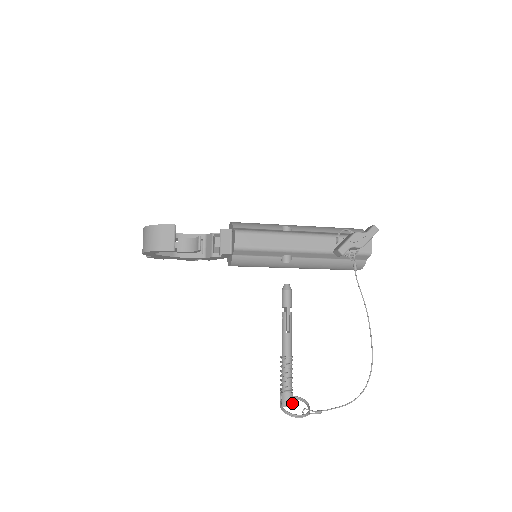
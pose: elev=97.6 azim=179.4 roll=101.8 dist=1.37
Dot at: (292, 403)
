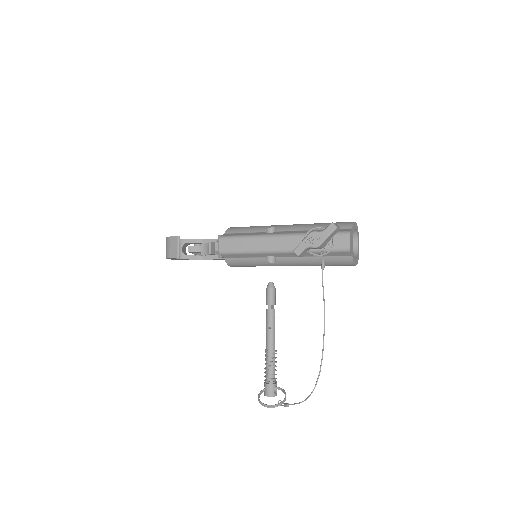
Dot at: (273, 393)
